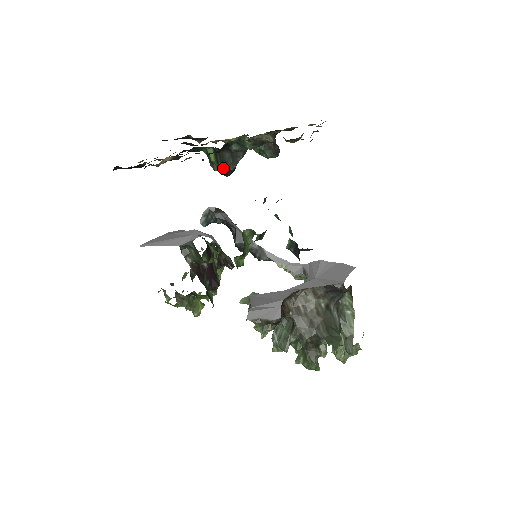
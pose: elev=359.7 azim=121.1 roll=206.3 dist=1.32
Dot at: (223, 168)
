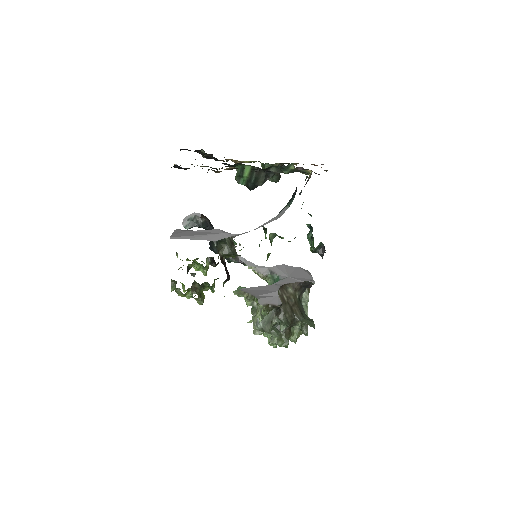
Dot at: (253, 183)
